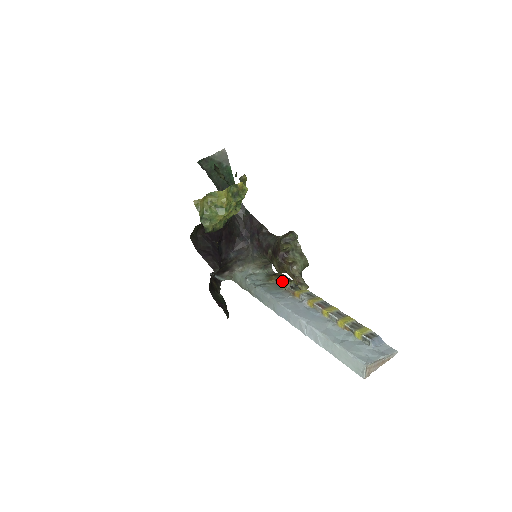
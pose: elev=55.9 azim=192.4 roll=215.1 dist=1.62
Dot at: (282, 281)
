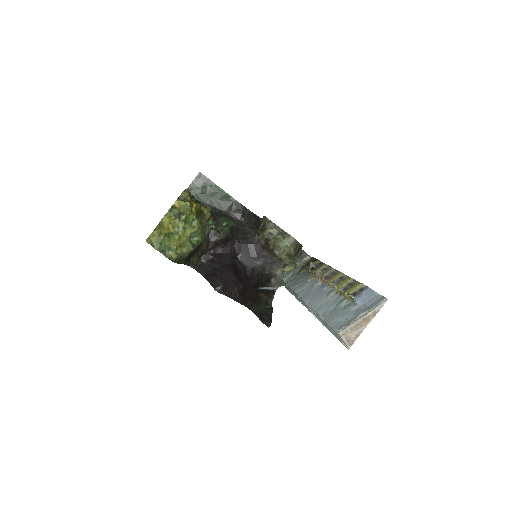
Dot at: (307, 266)
